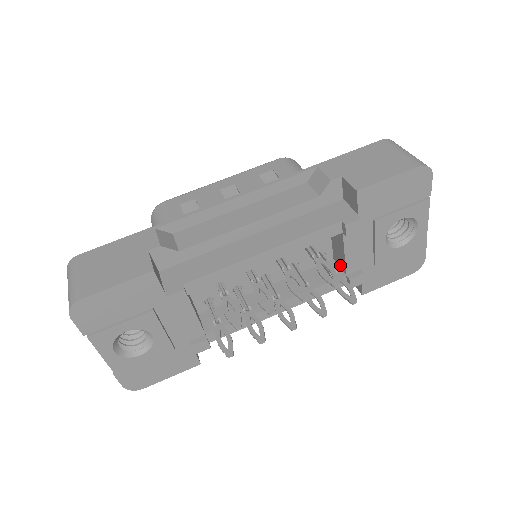
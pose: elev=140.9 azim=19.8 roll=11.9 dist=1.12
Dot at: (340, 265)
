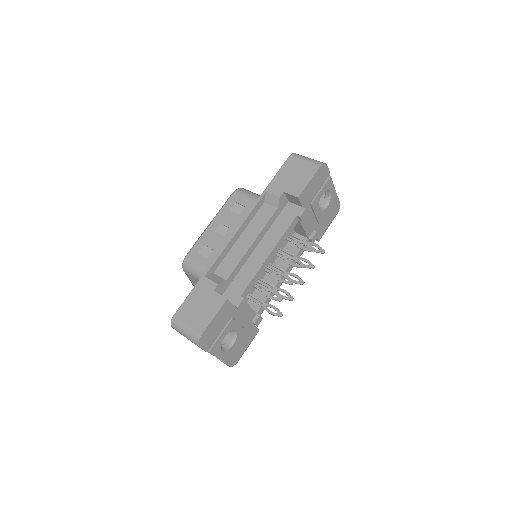
Dot at: (301, 234)
